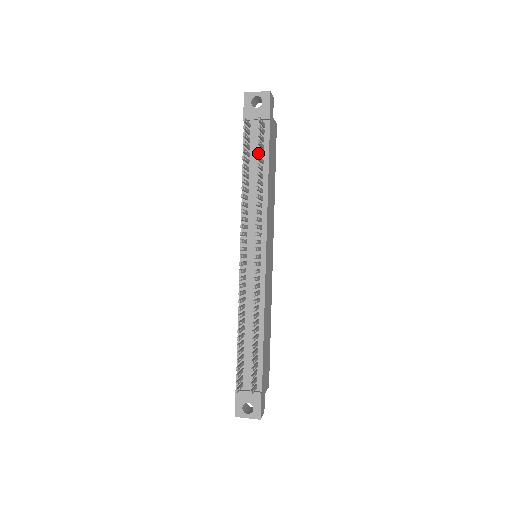
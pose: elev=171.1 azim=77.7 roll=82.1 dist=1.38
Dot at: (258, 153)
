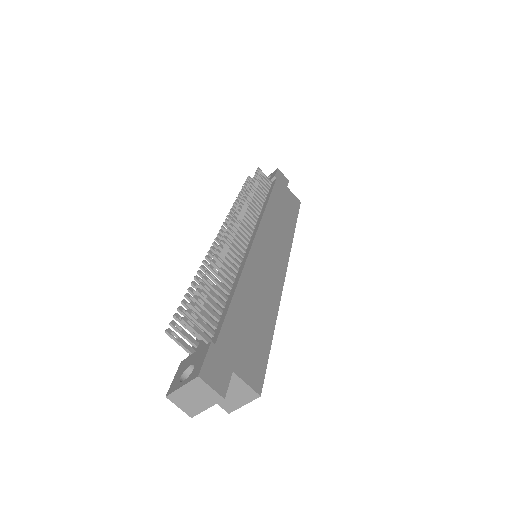
Dot at: occluded
